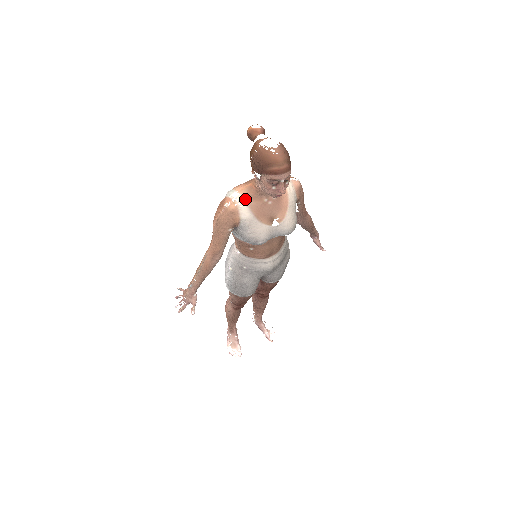
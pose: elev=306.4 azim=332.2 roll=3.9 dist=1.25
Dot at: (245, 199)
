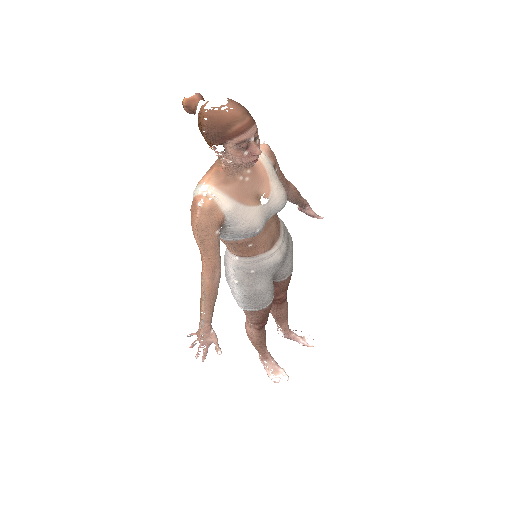
Dot at: (217, 188)
